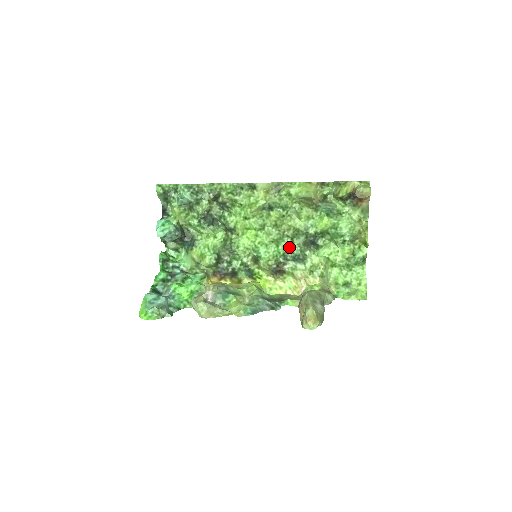
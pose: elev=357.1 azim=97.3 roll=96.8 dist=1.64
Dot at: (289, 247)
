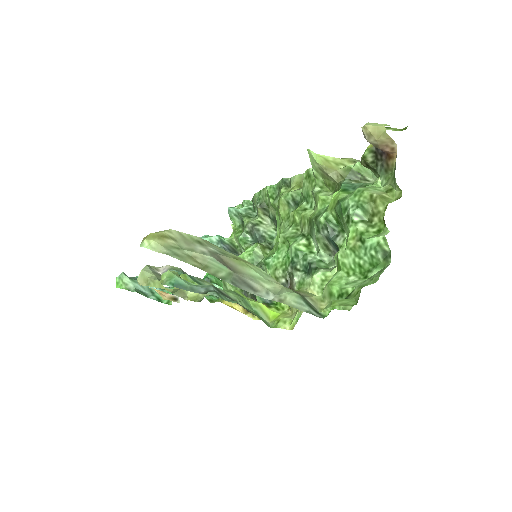
Dot at: (299, 248)
